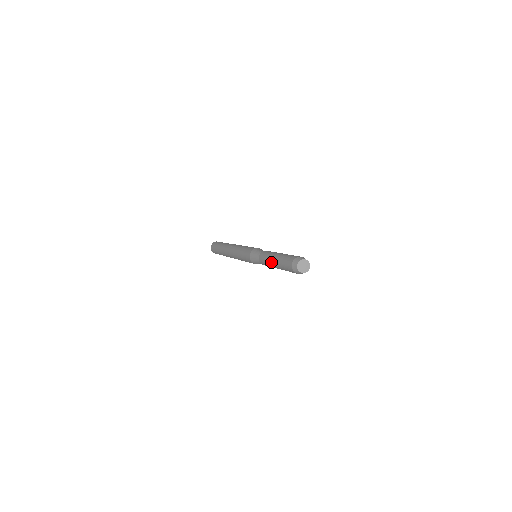
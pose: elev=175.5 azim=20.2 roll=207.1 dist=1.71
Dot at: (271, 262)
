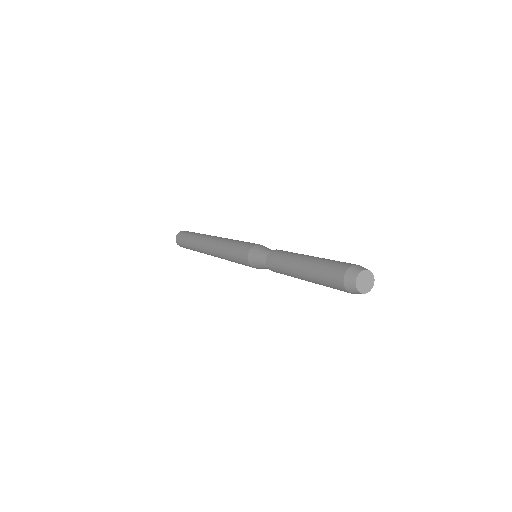
Dot at: (297, 277)
